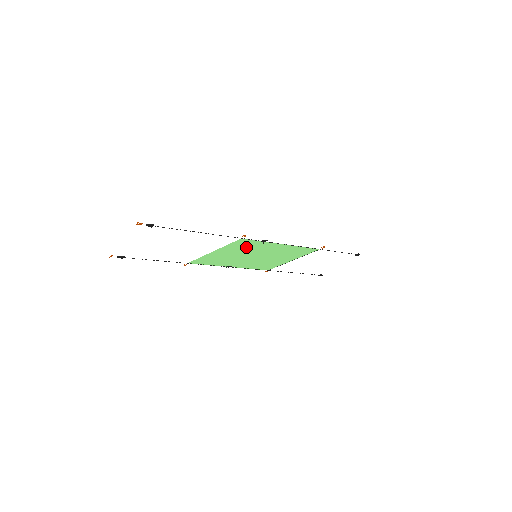
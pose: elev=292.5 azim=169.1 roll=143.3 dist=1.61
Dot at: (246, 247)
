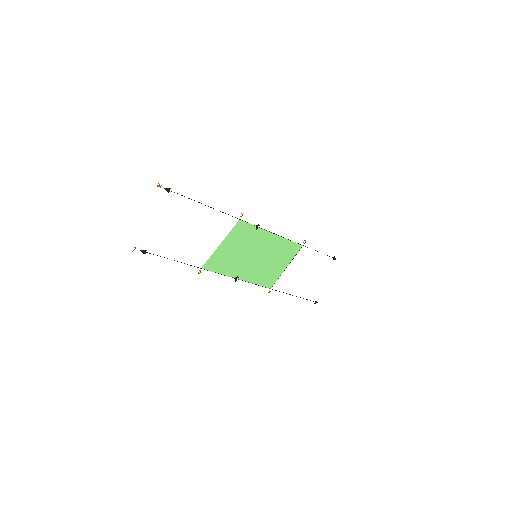
Dot at: (245, 238)
